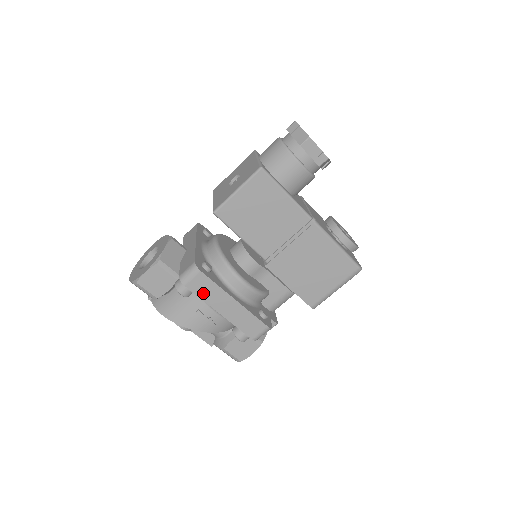
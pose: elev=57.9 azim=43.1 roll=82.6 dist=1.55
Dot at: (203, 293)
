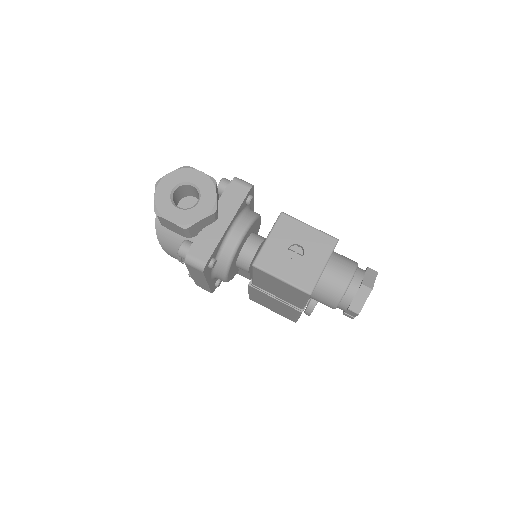
Dot at: (192, 270)
